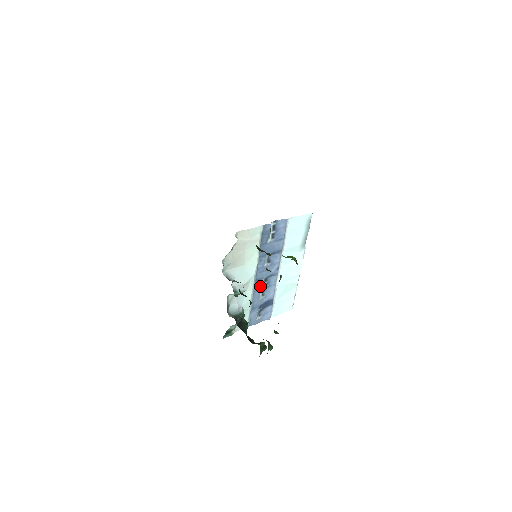
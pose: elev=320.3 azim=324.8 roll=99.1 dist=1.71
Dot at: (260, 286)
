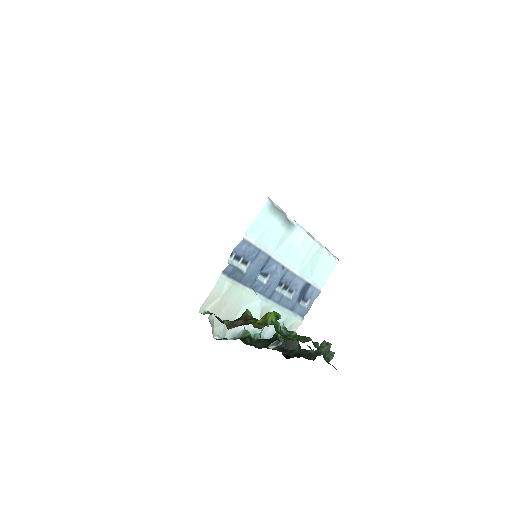
Dot at: (279, 295)
